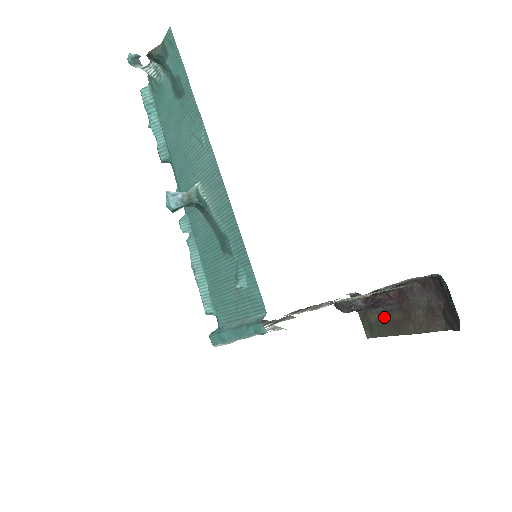
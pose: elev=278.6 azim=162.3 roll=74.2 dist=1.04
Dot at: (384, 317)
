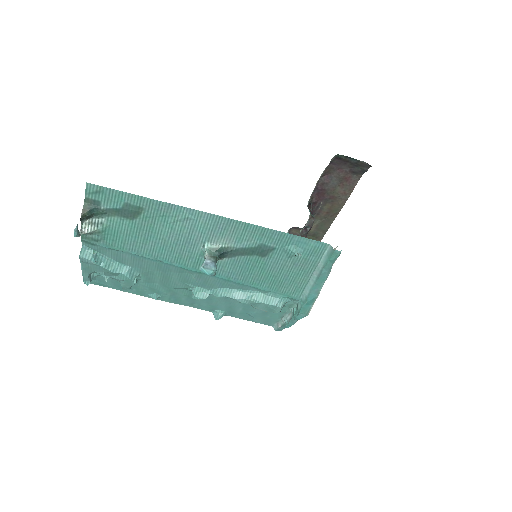
Dot at: (318, 219)
